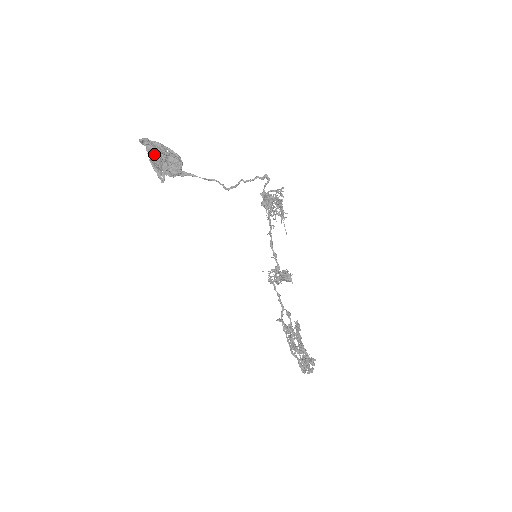
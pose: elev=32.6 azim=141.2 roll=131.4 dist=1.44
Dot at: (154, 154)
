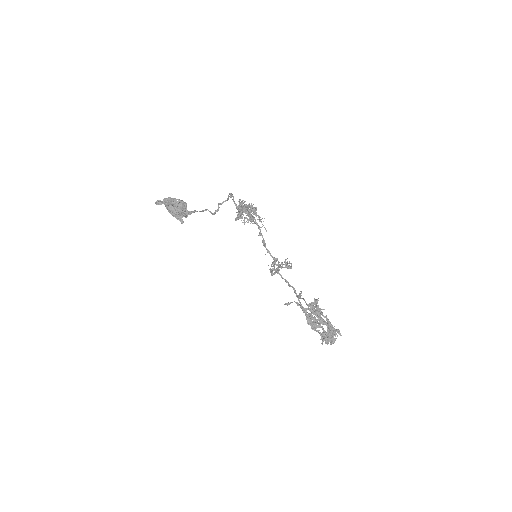
Dot at: (168, 208)
